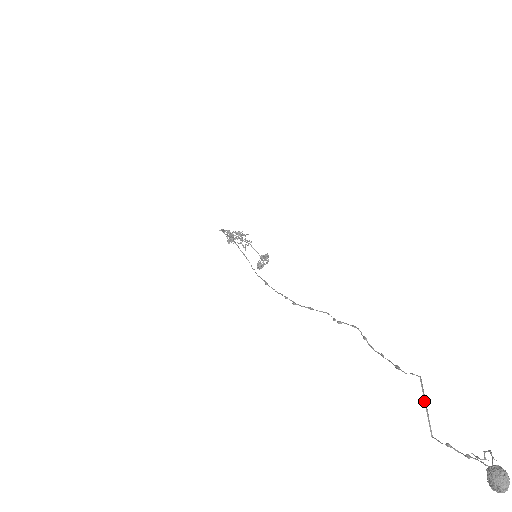
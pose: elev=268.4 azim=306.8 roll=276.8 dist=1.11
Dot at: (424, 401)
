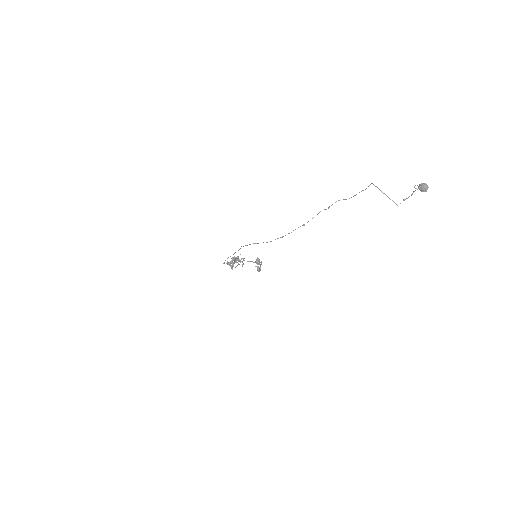
Dot at: (382, 192)
